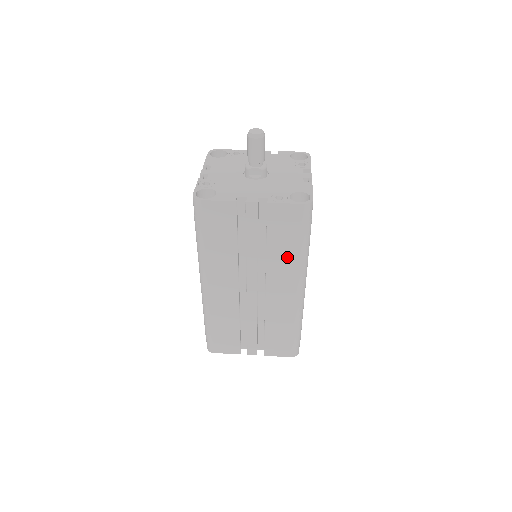
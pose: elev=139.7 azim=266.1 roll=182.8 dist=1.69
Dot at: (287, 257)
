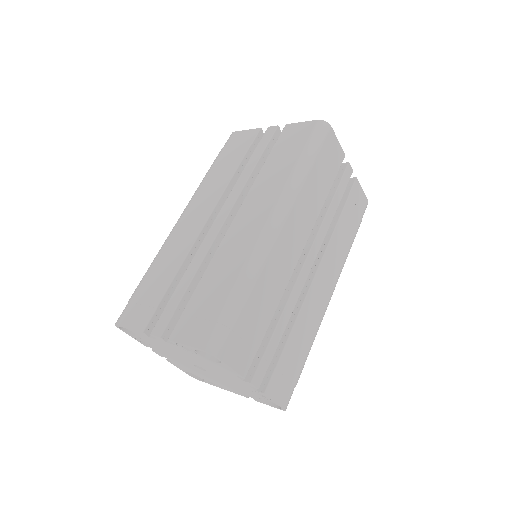
Dot at: (277, 175)
